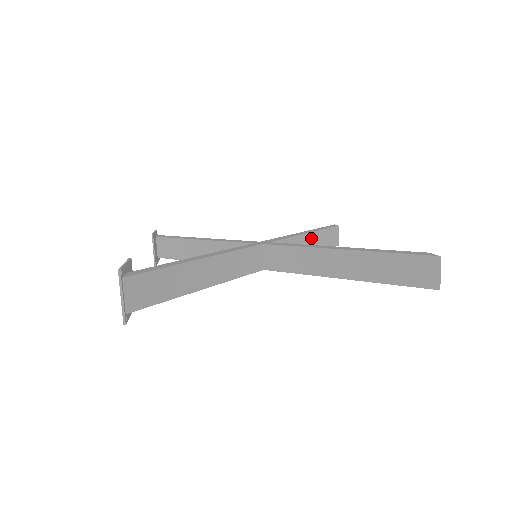
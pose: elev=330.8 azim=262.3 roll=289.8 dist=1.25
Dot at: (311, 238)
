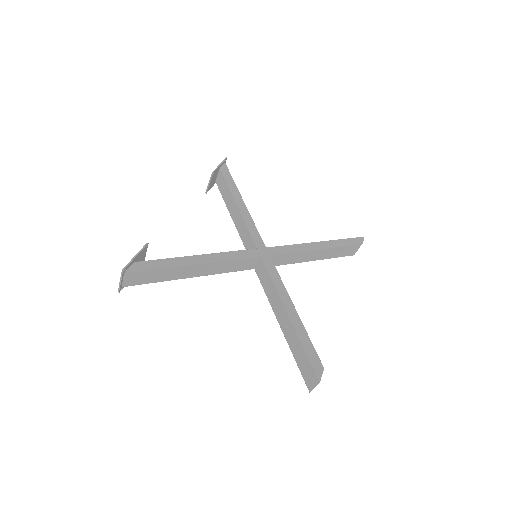
Dot at: (321, 251)
